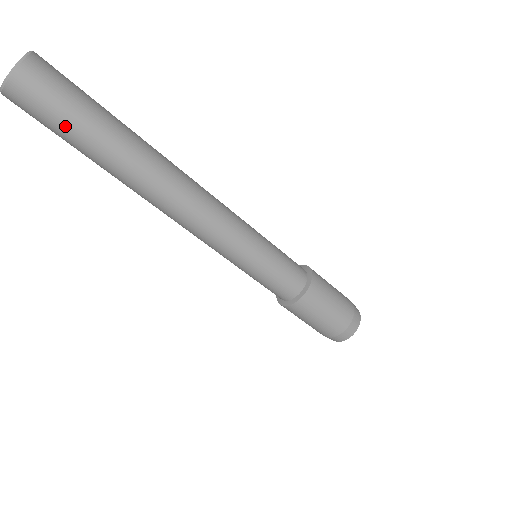
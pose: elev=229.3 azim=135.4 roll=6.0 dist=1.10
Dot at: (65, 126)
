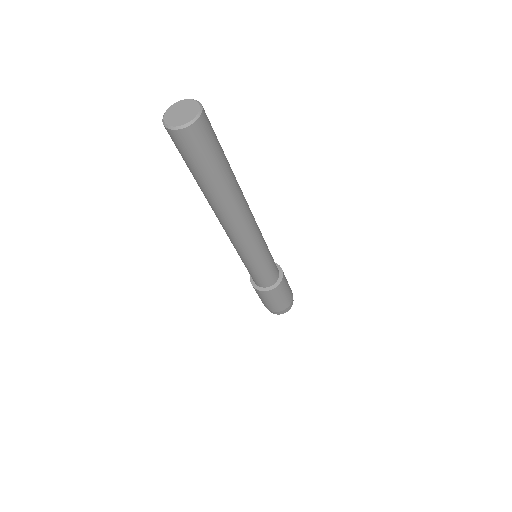
Dot at: (187, 163)
